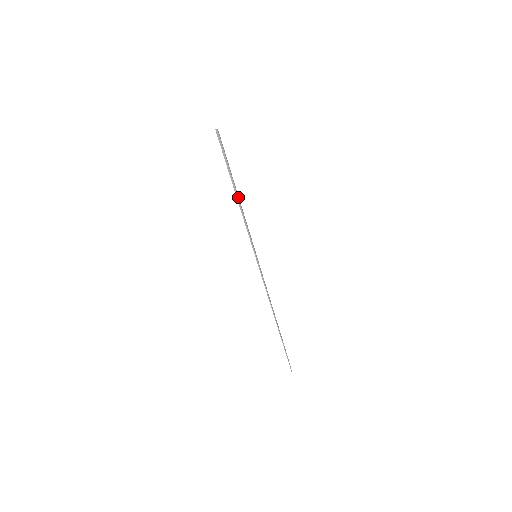
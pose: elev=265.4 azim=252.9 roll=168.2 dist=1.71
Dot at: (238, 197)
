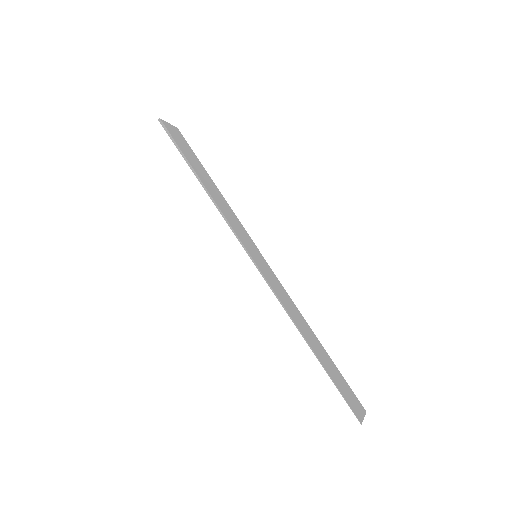
Dot at: (207, 186)
